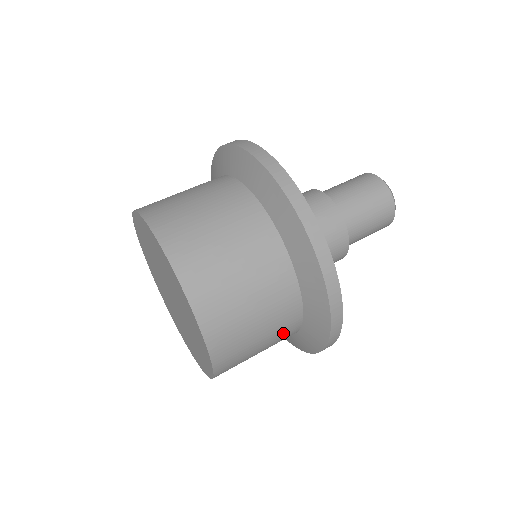
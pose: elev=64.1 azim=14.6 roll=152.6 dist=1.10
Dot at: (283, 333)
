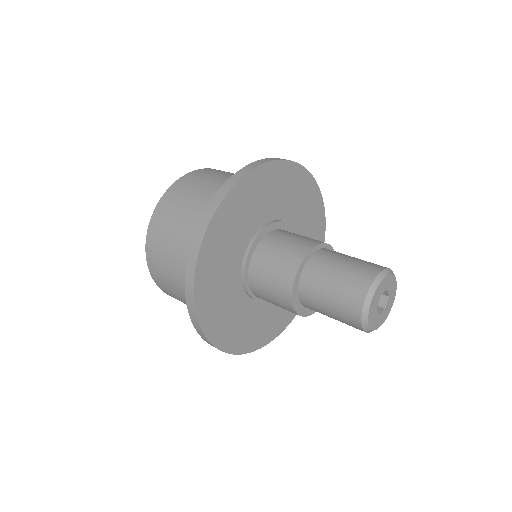
Dot at: occluded
